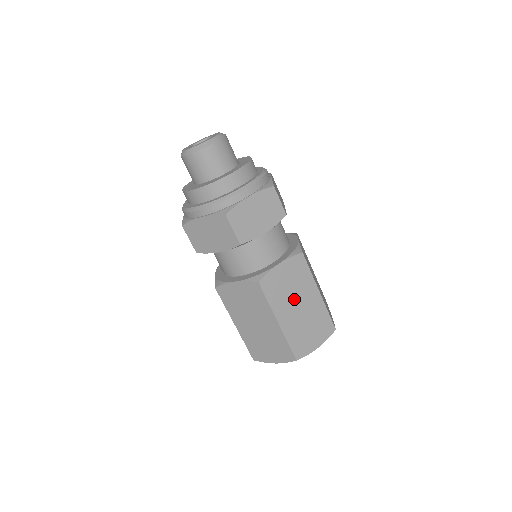
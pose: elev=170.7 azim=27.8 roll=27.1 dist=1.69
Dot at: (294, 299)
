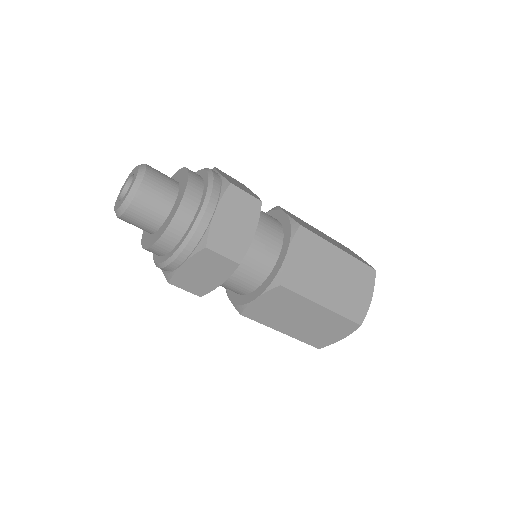
Dot at: (322, 274)
